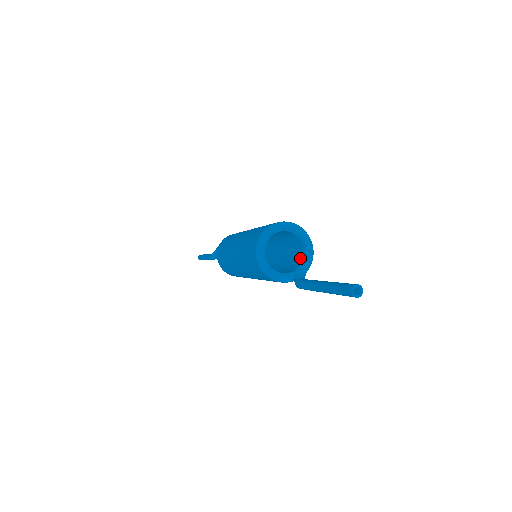
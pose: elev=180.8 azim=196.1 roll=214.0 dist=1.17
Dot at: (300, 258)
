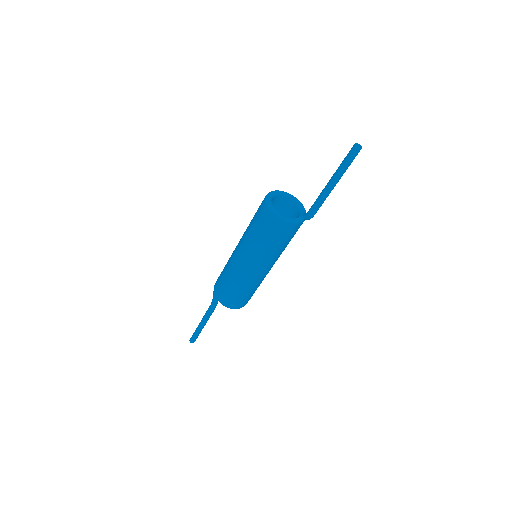
Dot at: (295, 212)
